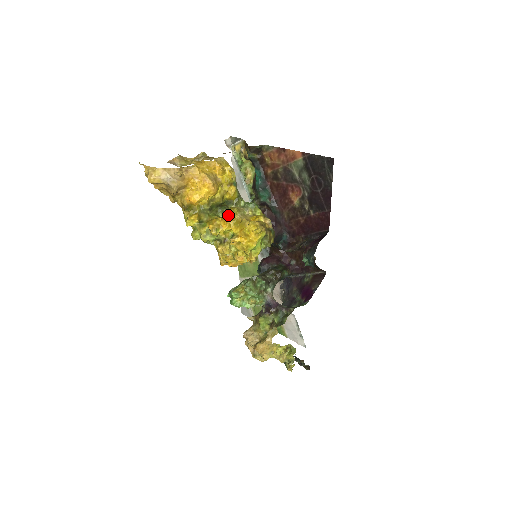
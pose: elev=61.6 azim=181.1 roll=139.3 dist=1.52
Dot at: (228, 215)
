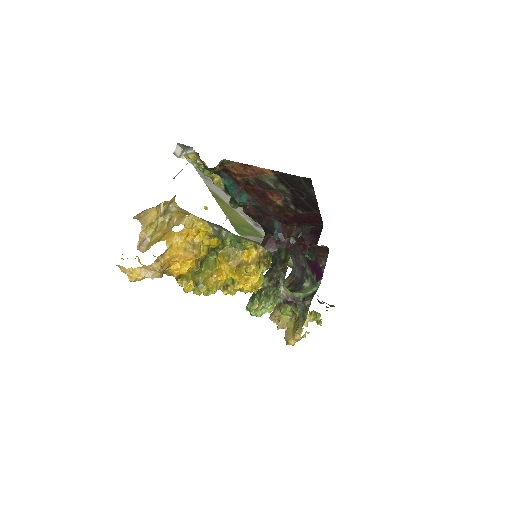
Dot at: (220, 263)
